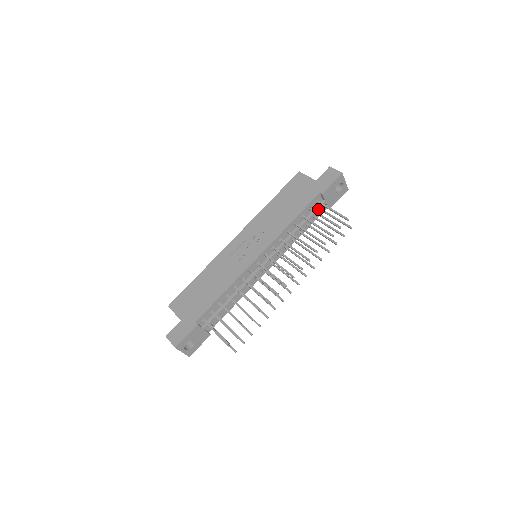
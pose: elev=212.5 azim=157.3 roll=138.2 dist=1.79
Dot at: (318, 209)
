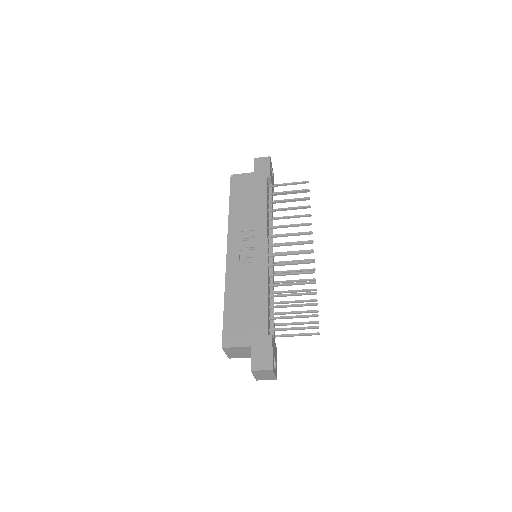
Dot at: occluded
